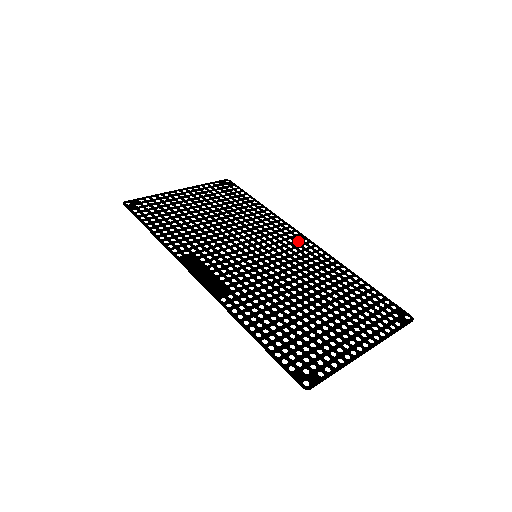
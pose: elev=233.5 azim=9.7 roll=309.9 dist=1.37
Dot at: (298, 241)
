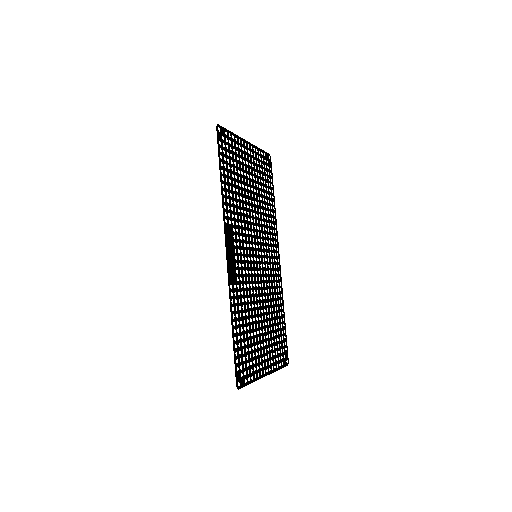
Dot at: (276, 258)
